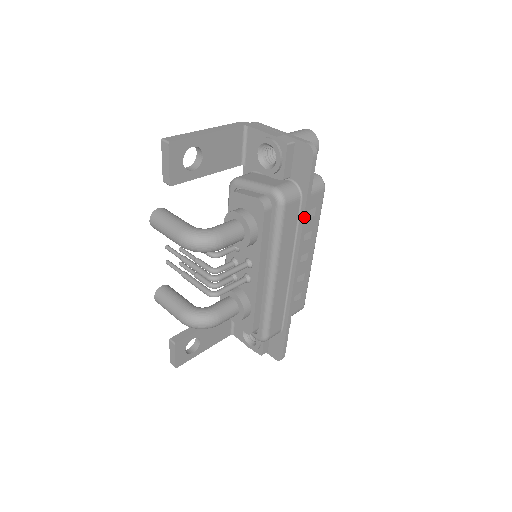
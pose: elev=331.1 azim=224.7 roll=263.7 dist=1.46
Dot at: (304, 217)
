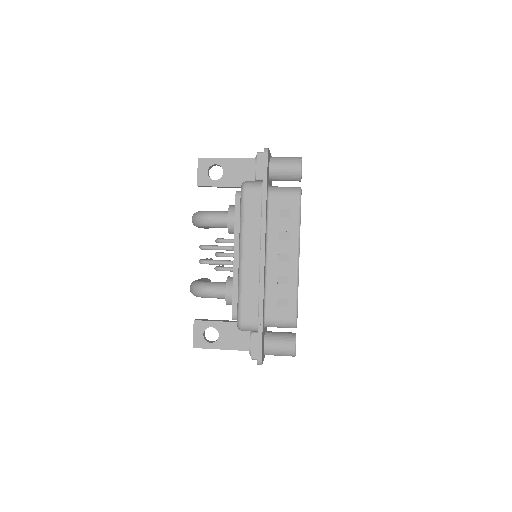
Dot at: (263, 204)
